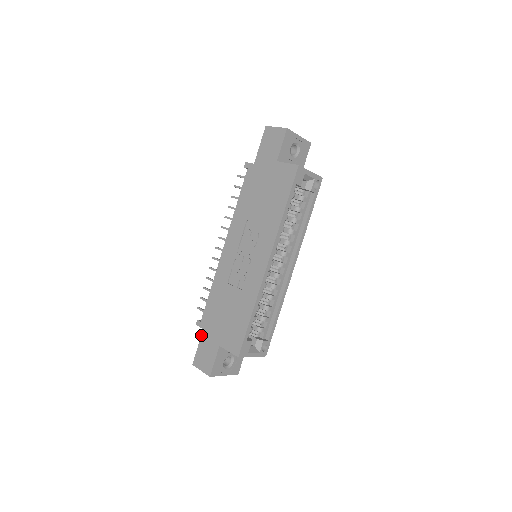
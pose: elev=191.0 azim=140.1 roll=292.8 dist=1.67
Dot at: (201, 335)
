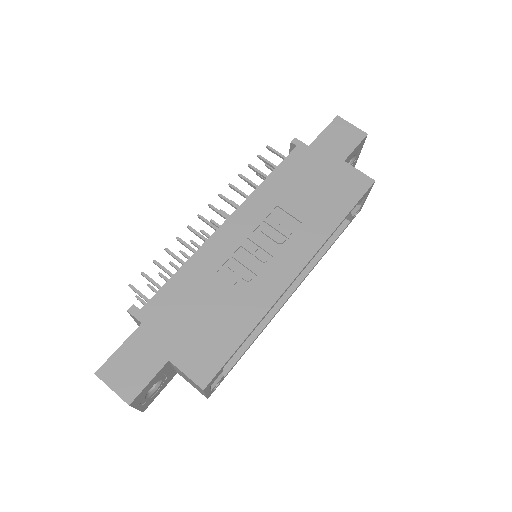
Dot at: (134, 331)
